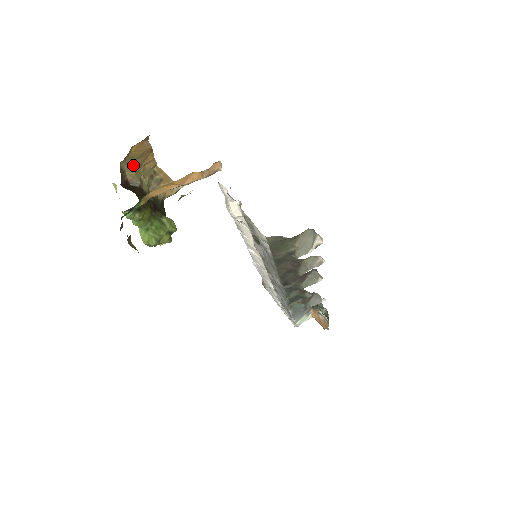
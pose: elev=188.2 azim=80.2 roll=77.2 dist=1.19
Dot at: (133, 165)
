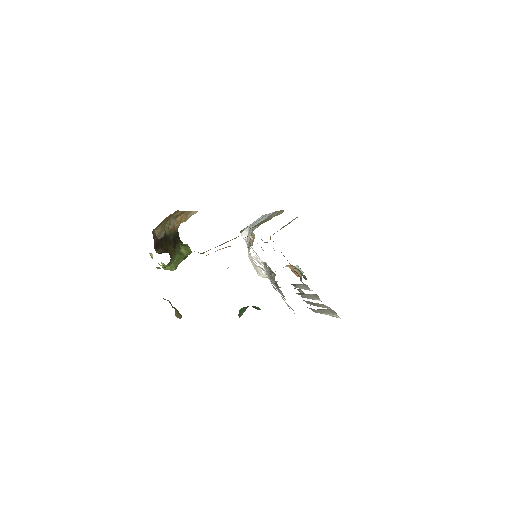
Dot at: (161, 224)
